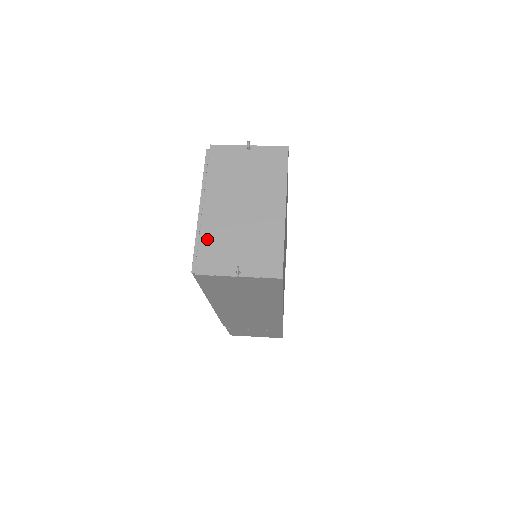
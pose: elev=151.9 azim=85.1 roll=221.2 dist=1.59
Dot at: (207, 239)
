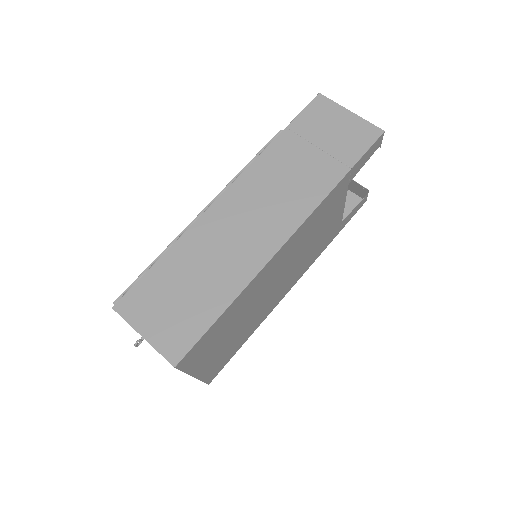
Dot at: occluded
